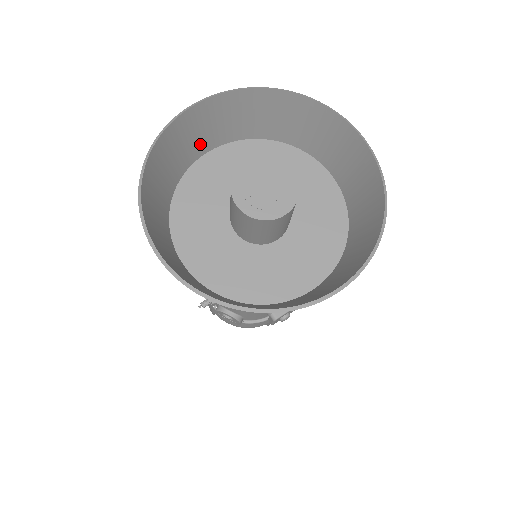
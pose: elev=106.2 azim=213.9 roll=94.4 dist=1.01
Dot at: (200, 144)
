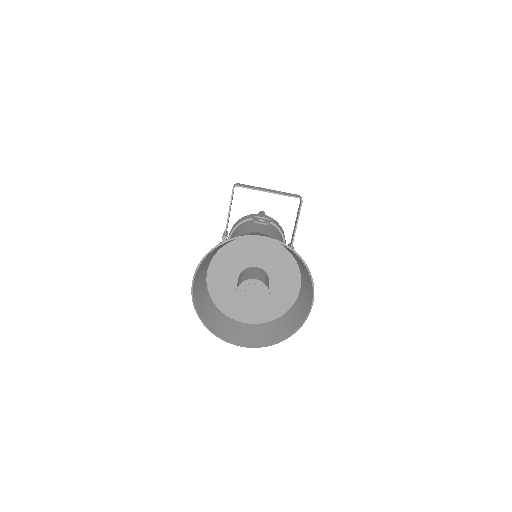
Dot at: (203, 281)
